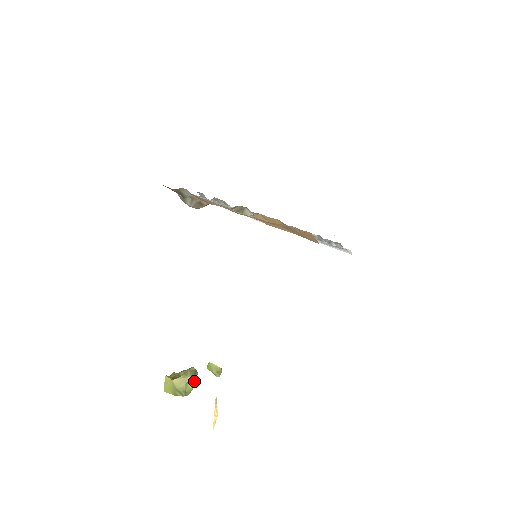
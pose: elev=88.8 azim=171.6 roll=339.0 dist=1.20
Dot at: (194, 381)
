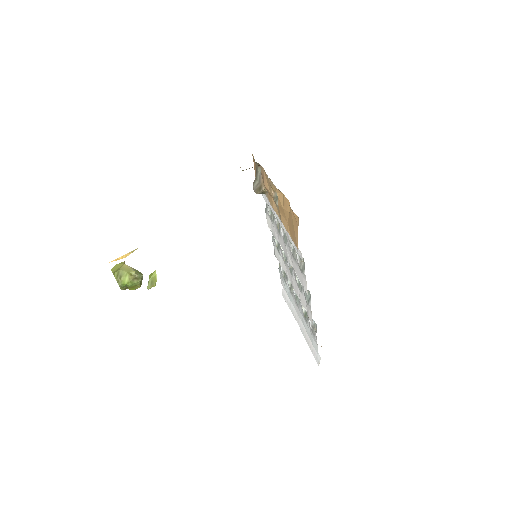
Dot at: (133, 282)
